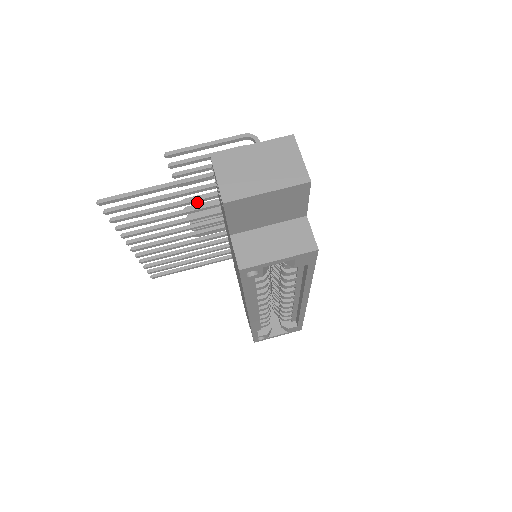
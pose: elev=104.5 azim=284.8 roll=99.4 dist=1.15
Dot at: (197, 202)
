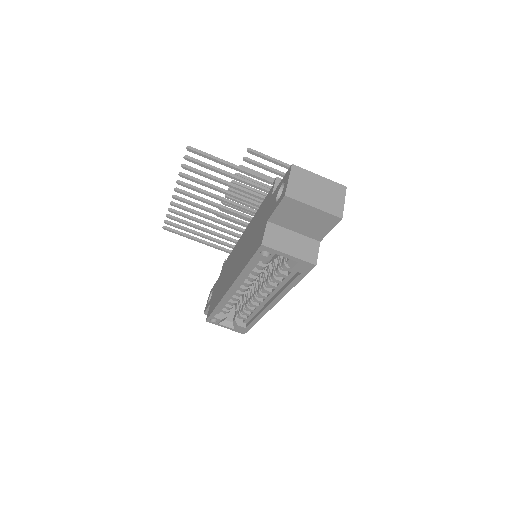
Dot at: (246, 193)
